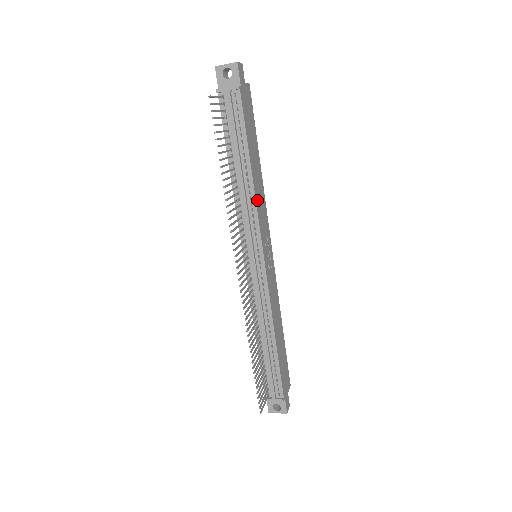
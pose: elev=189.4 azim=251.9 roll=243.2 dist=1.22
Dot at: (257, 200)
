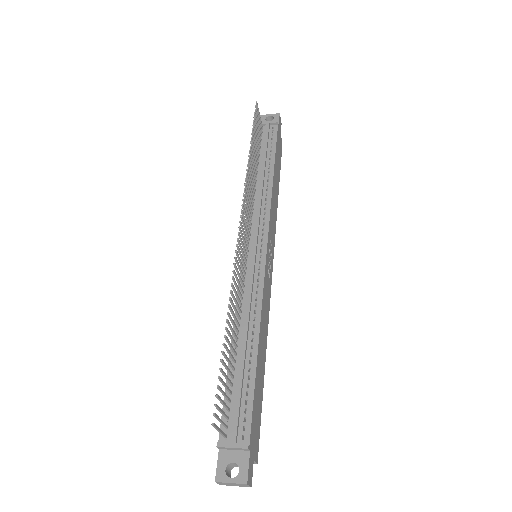
Dot at: (272, 200)
